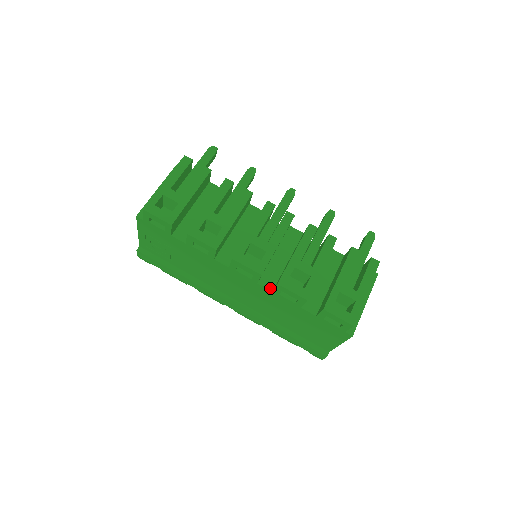
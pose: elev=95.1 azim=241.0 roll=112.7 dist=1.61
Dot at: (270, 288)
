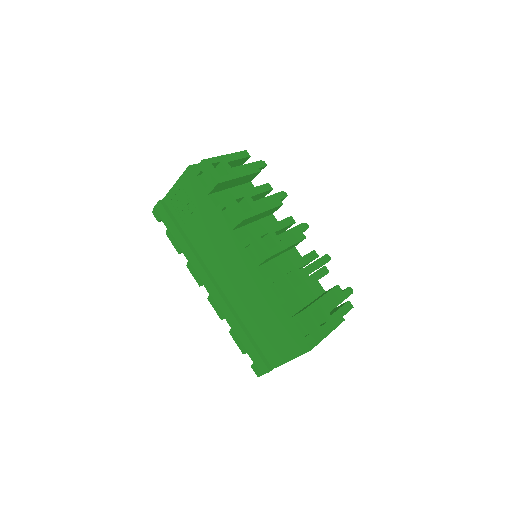
Dot at: (264, 277)
